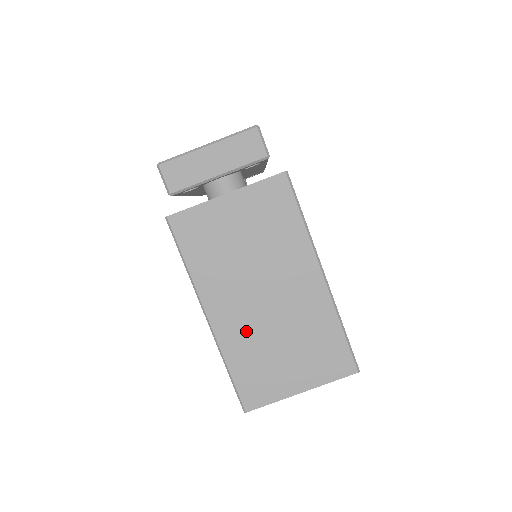
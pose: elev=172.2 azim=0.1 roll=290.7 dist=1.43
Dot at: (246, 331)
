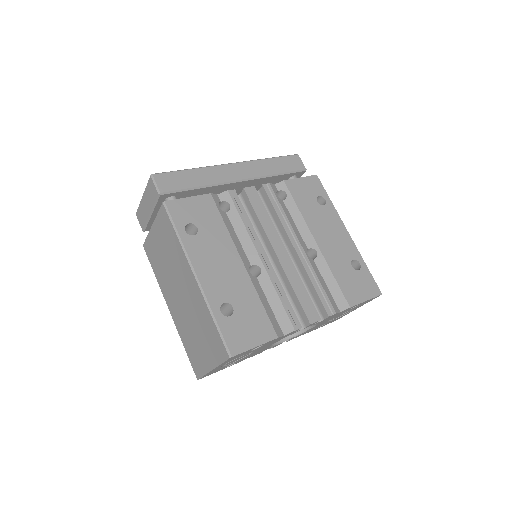
Dot at: (182, 320)
